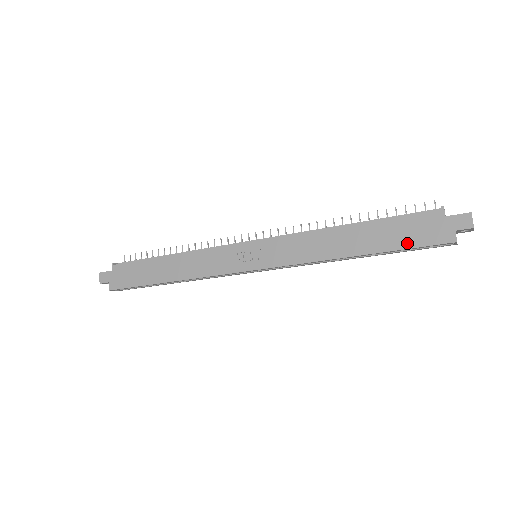
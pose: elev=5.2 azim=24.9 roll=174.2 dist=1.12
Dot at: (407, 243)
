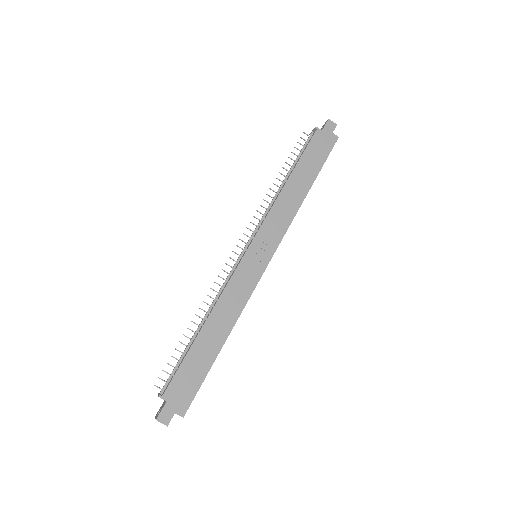
Dot at: (322, 159)
